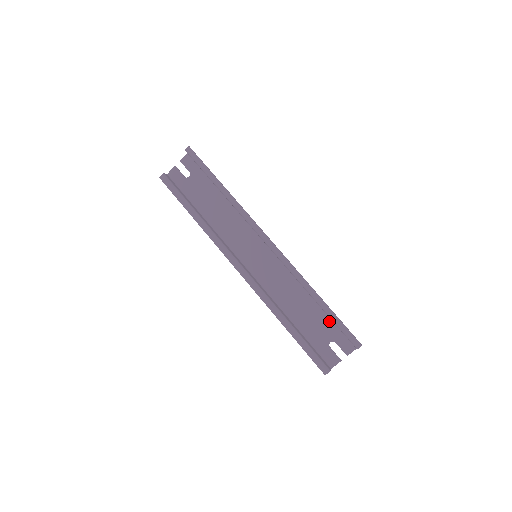
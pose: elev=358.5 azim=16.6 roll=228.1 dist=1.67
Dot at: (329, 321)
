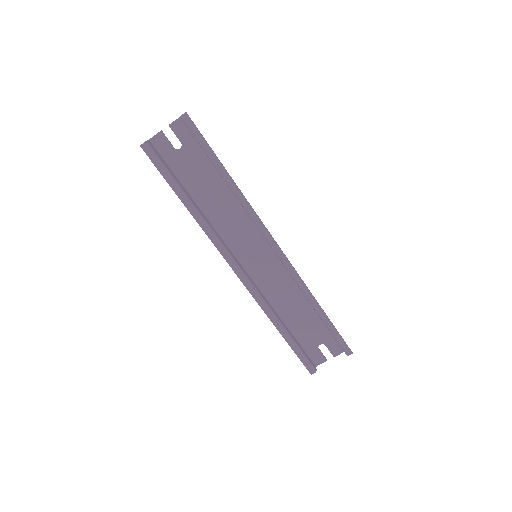
Dot at: (323, 326)
